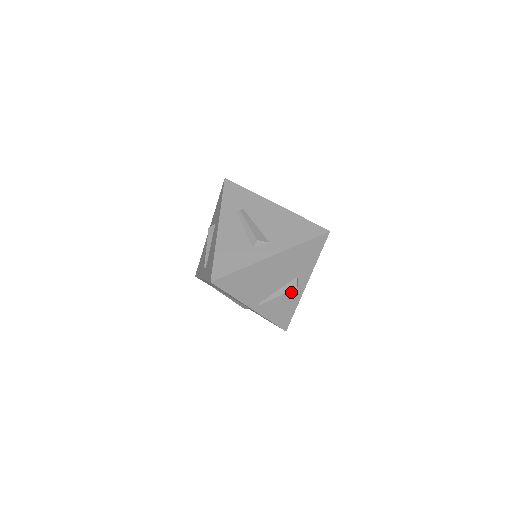
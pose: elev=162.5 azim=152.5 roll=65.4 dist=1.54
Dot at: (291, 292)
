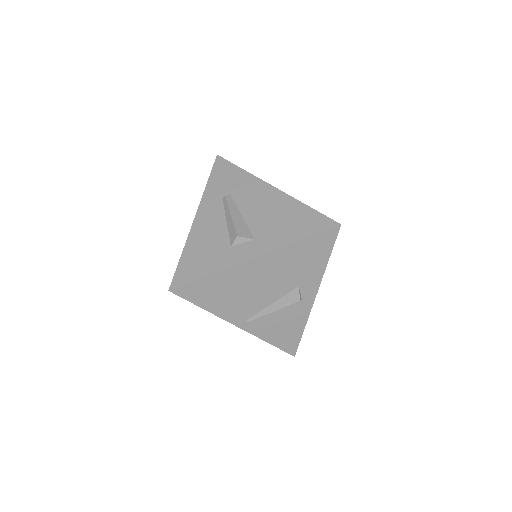
Dot at: (293, 307)
